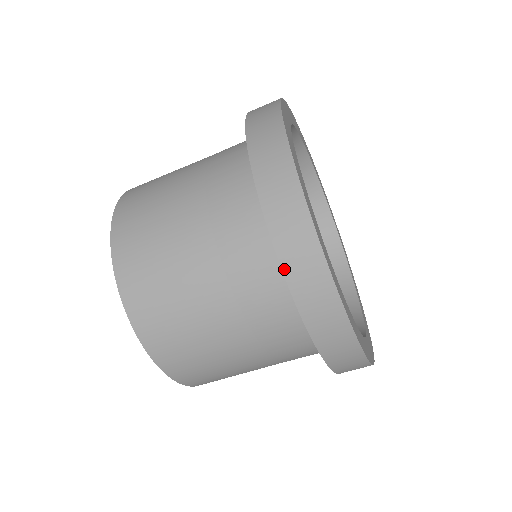
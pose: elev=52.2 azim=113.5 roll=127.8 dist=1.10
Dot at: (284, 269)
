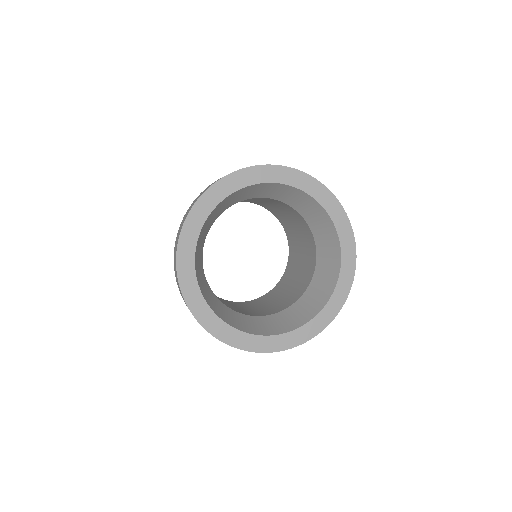
Dot at: occluded
